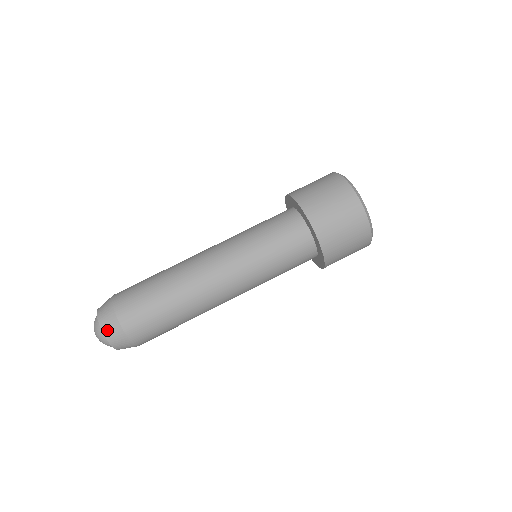
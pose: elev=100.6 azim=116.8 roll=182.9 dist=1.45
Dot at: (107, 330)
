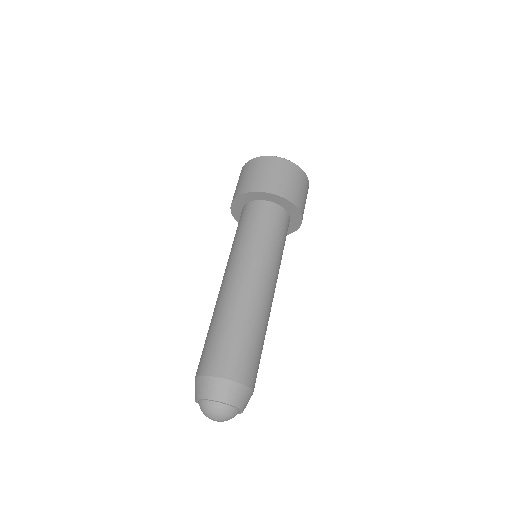
Dot at: (243, 404)
